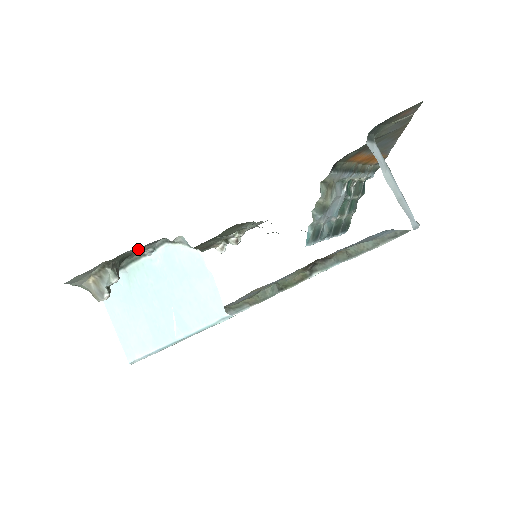
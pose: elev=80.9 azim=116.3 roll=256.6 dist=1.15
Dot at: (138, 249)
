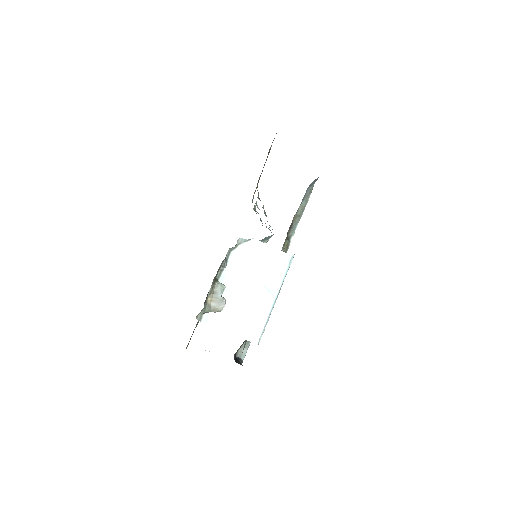
Dot at: (224, 261)
